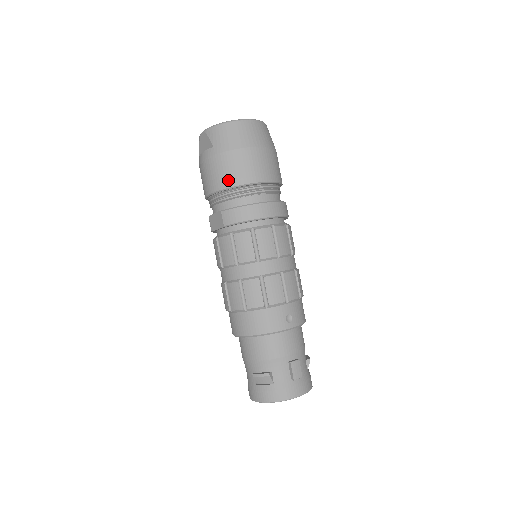
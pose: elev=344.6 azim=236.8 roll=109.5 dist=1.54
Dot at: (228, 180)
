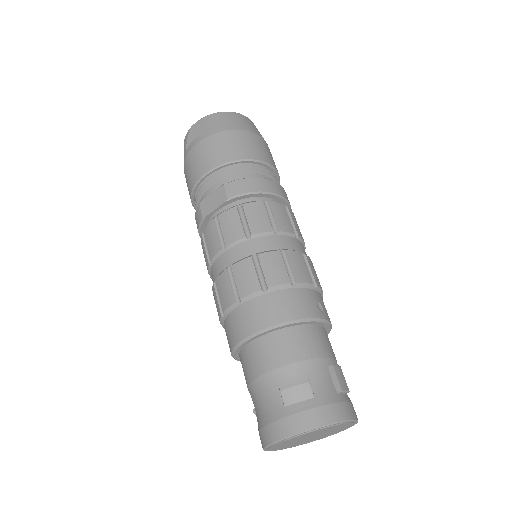
Dot at: (232, 154)
